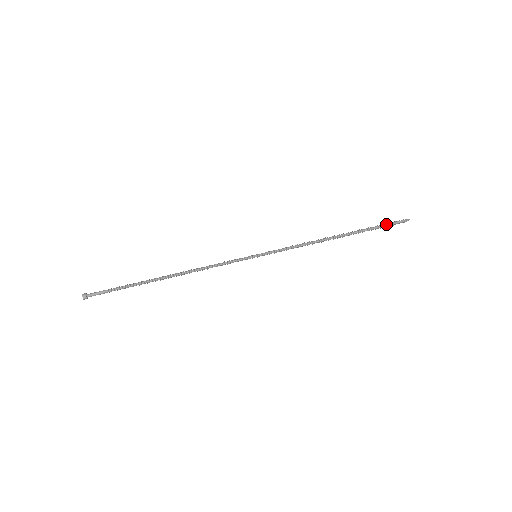
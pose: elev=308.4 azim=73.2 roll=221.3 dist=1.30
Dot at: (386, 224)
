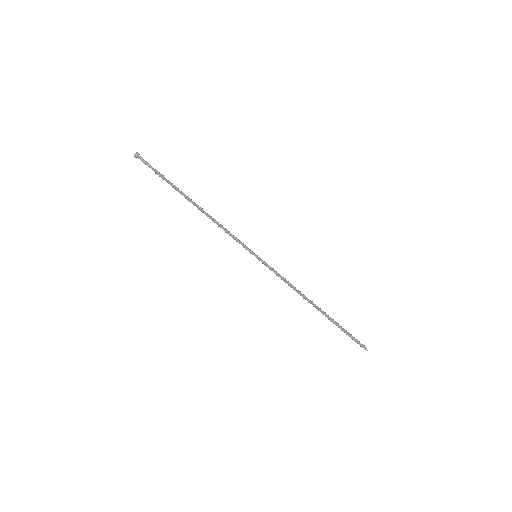
Dot at: occluded
